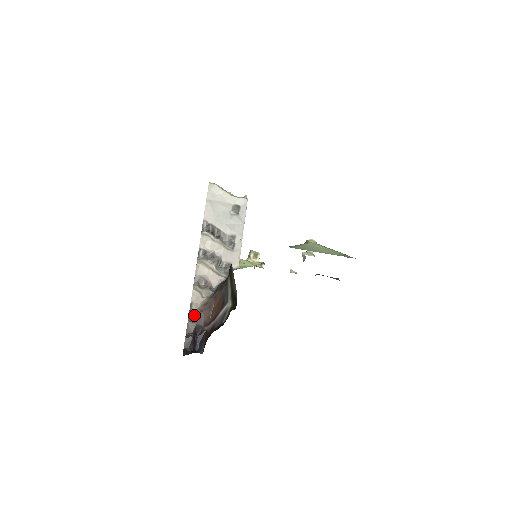
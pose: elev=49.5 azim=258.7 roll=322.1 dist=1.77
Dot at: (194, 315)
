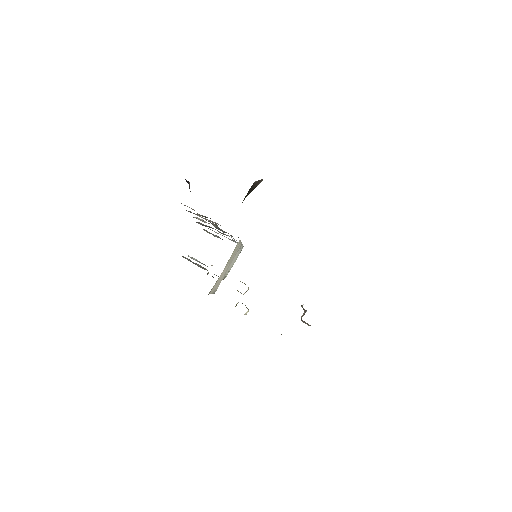
Dot at: occluded
